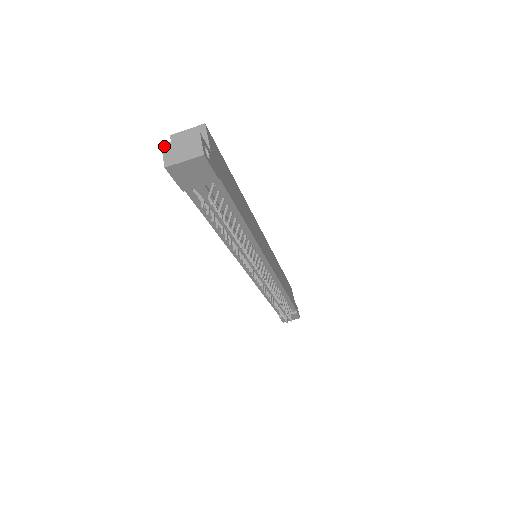
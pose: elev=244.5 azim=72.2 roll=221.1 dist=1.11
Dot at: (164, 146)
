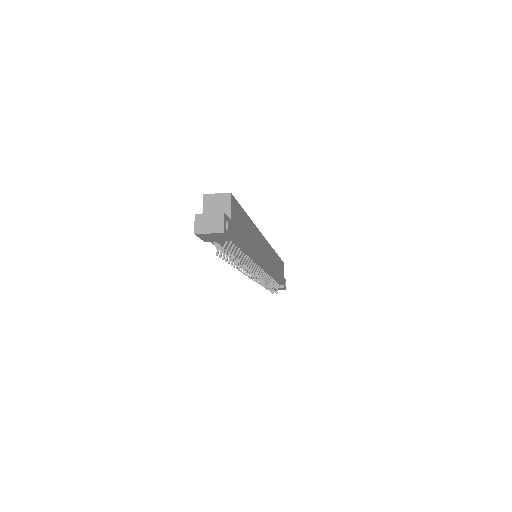
Dot at: (197, 216)
